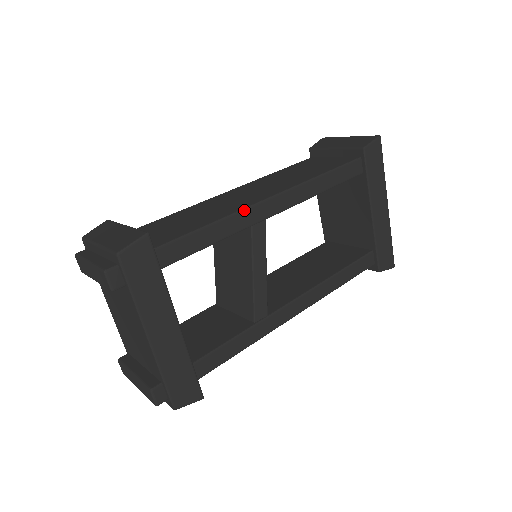
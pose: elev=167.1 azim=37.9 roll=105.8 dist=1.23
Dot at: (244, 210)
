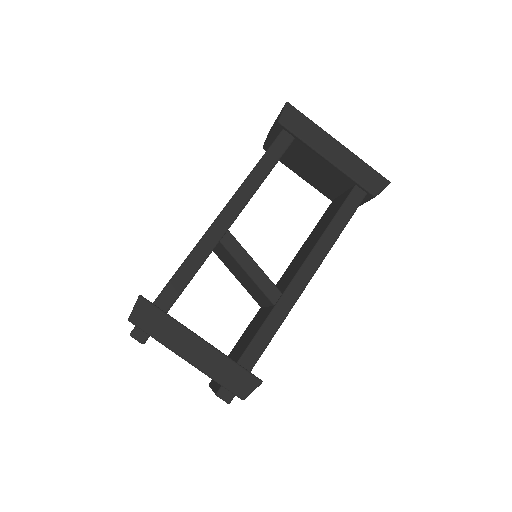
Dot at: (204, 236)
